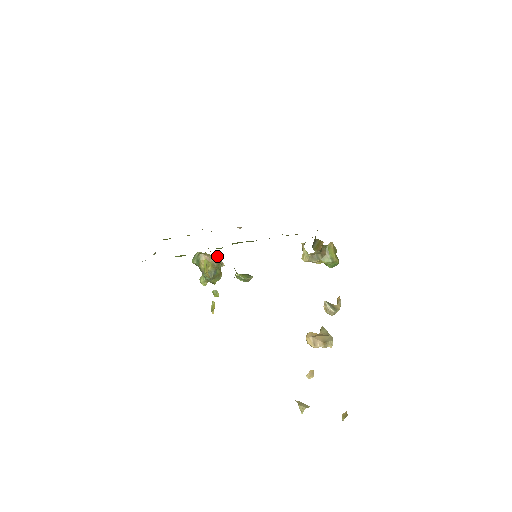
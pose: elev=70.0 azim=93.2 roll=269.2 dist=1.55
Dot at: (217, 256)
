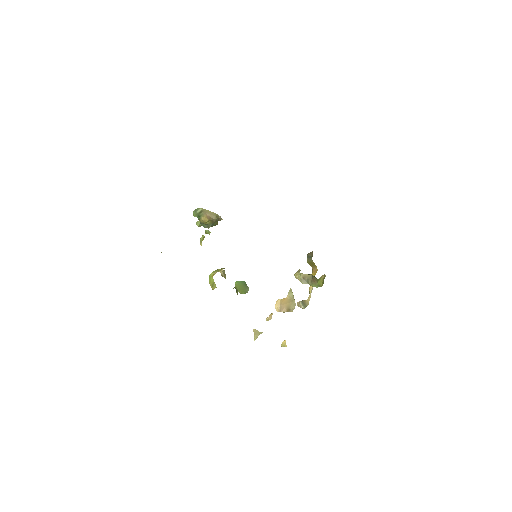
Dot at: (223, 271)
